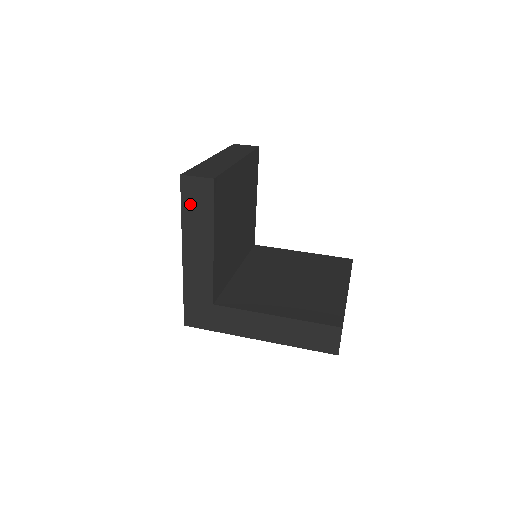
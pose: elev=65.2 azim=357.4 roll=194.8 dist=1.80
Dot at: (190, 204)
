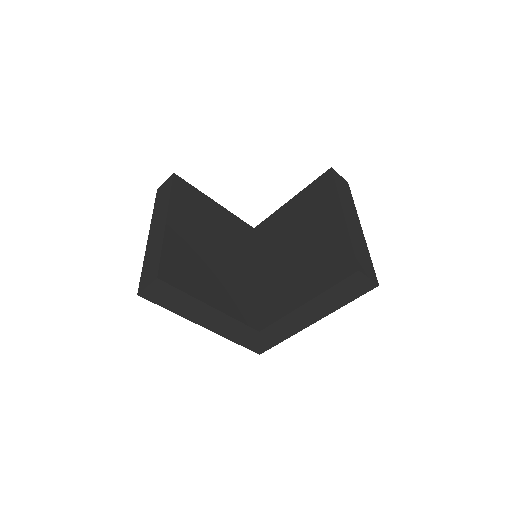
Dot at: (166, 302)
